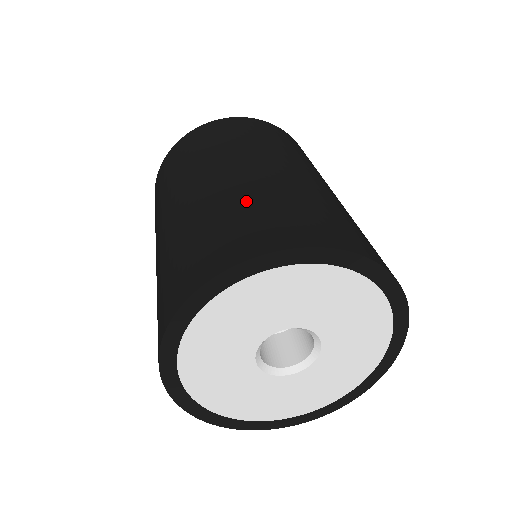
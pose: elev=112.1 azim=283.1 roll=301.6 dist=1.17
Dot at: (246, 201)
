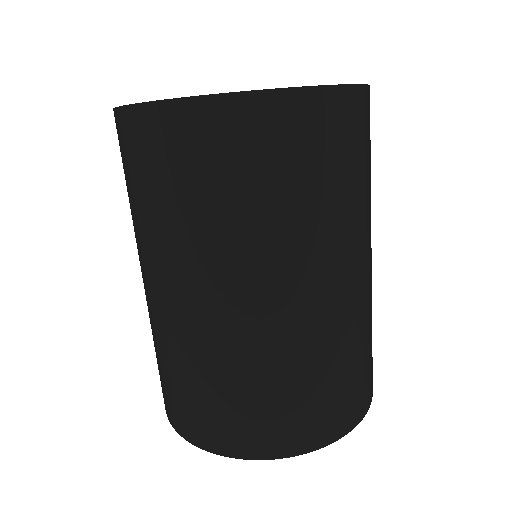
Dot at: (250, 379)
